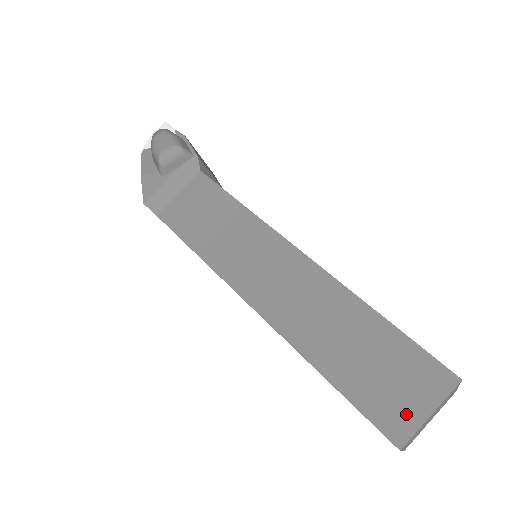
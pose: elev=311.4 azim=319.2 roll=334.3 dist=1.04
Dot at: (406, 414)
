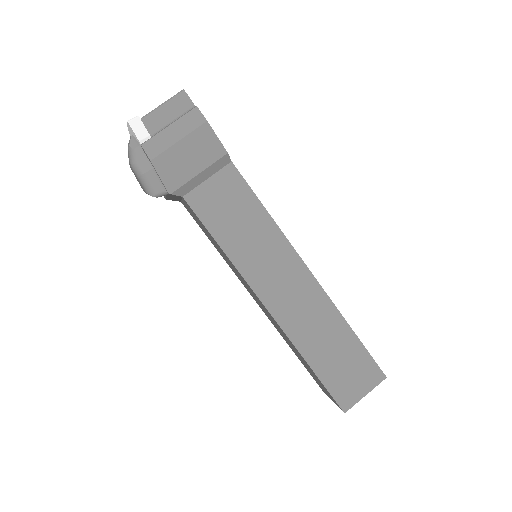
Dot at: occluded
